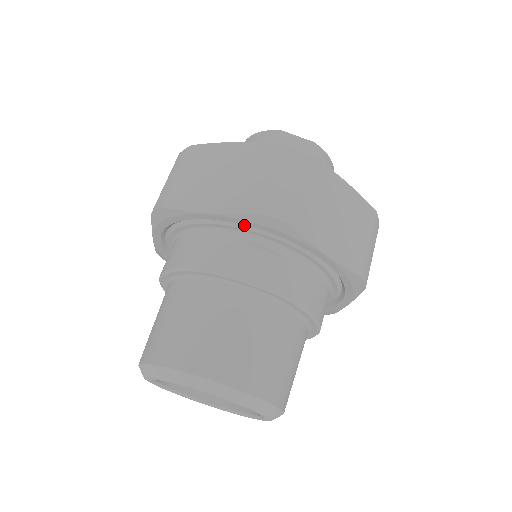
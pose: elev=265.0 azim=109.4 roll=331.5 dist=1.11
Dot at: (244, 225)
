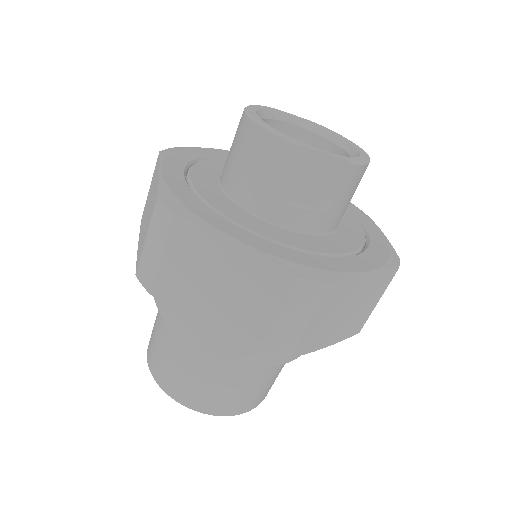
Dot at: occluded
